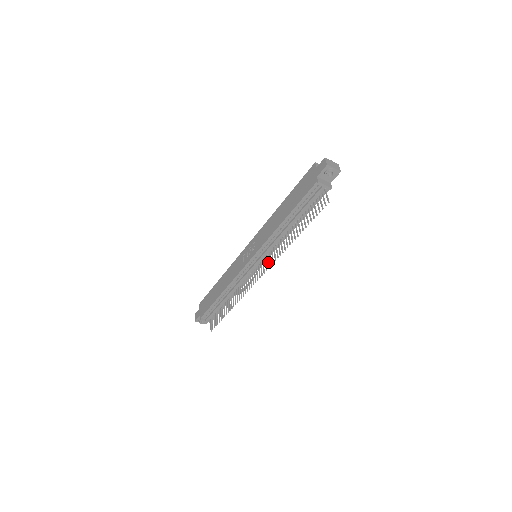
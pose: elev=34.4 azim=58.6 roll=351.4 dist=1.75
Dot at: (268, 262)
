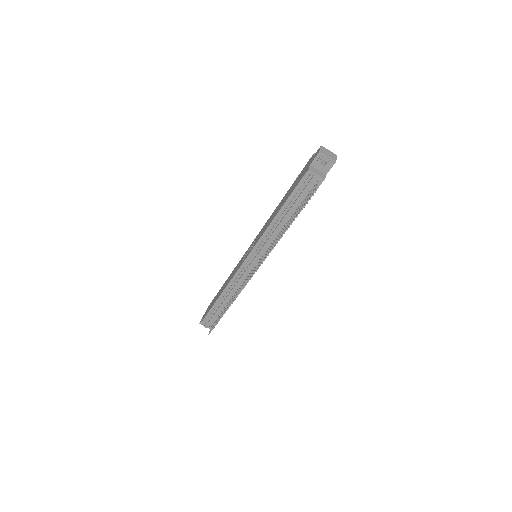
Dot at: (261, 261)
